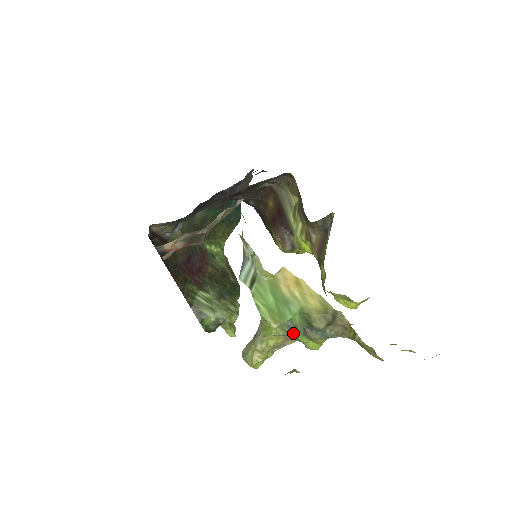
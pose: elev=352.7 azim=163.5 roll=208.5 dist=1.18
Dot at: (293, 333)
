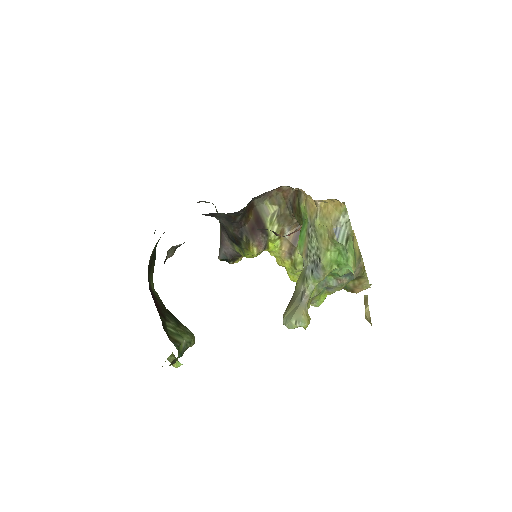
Dot at: (320, 292)
